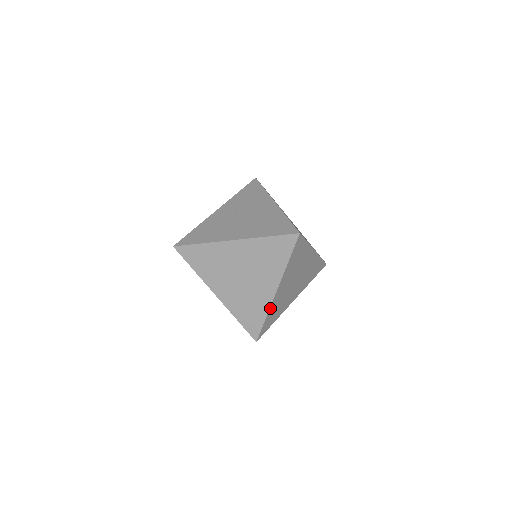
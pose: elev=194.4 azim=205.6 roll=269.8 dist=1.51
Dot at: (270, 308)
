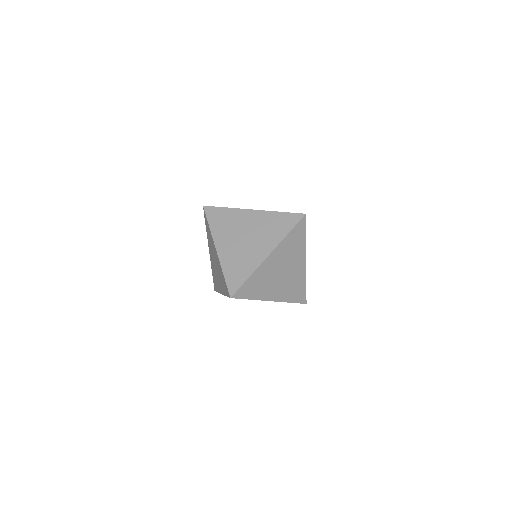
Dot at: (257, 270)
